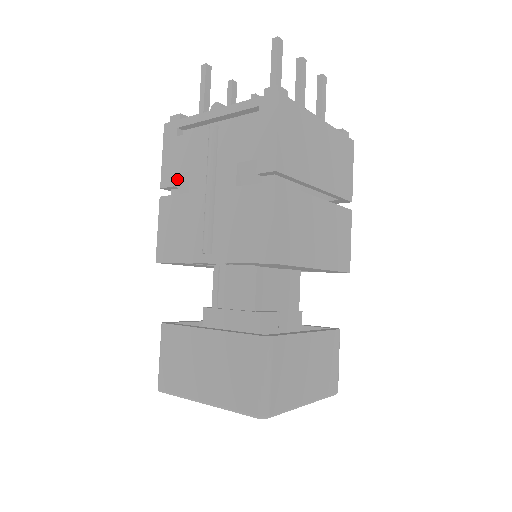
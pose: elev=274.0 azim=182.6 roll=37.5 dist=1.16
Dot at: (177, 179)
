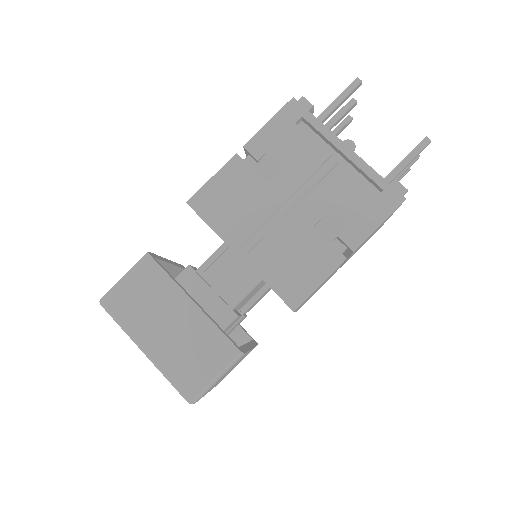
Dot at: (265, 157)
